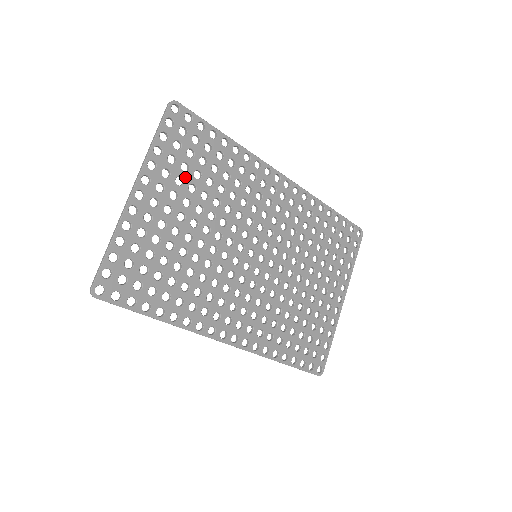
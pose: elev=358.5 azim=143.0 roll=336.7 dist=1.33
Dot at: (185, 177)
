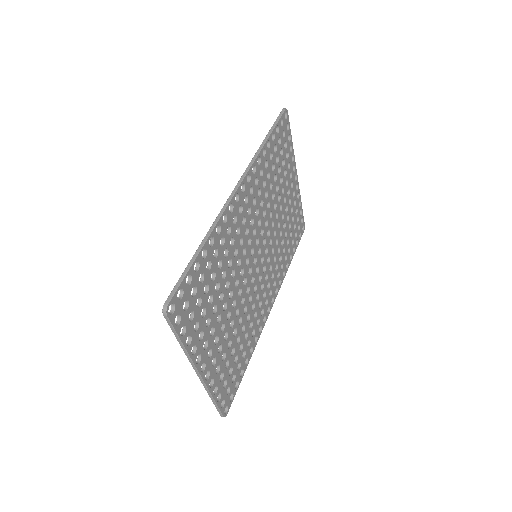
Dot at: (208, 315)
